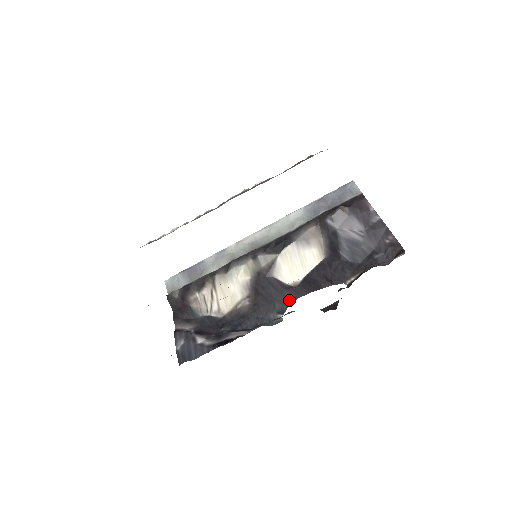
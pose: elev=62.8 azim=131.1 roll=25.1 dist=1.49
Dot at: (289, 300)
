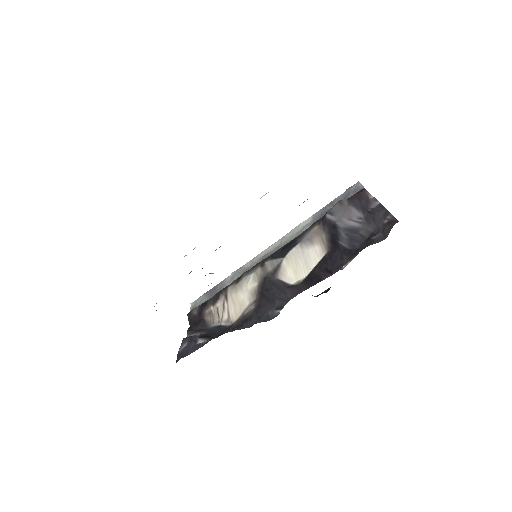
Dot at: (289, 297)
